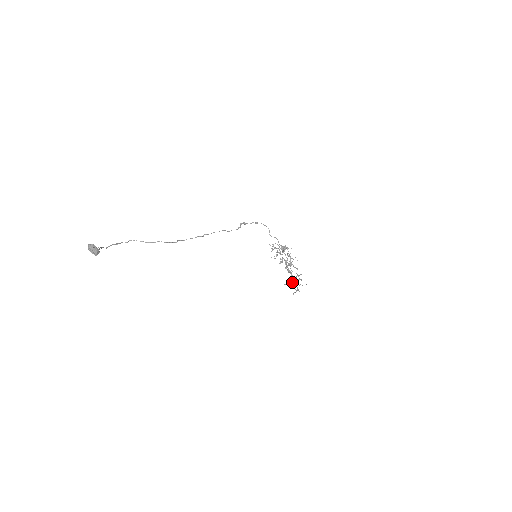
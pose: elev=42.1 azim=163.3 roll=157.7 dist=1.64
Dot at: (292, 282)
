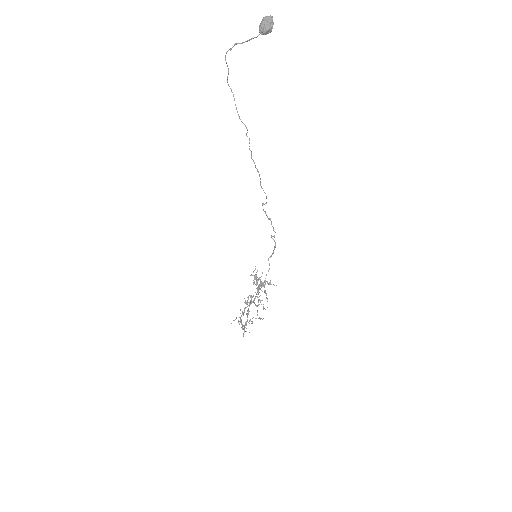
Dot at: occluded
